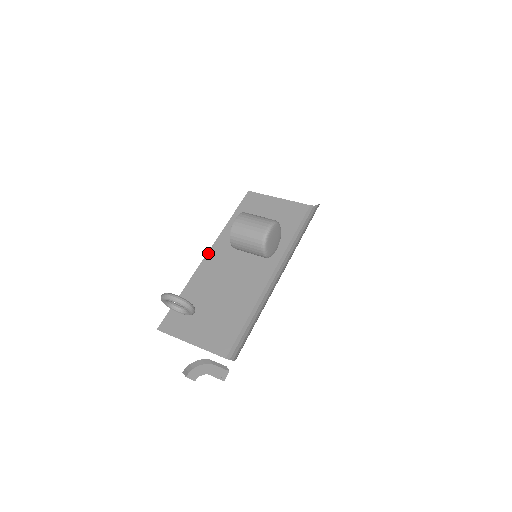
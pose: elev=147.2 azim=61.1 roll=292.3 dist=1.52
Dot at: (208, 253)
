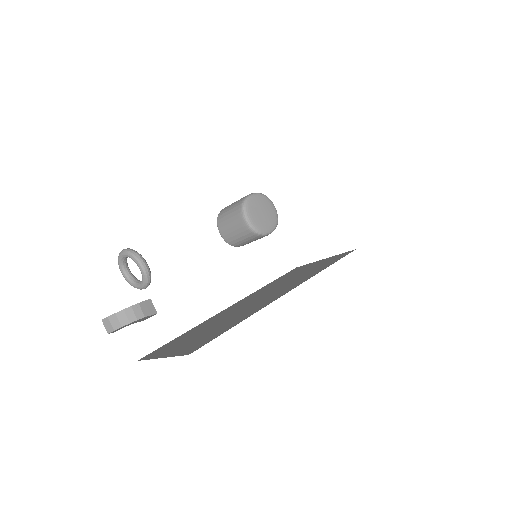
Dot at: (230, 306)
